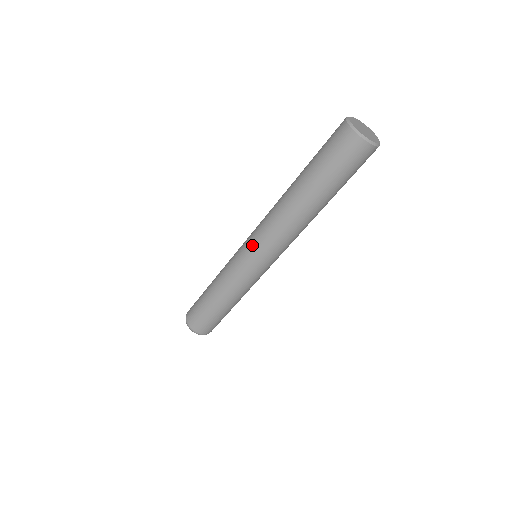
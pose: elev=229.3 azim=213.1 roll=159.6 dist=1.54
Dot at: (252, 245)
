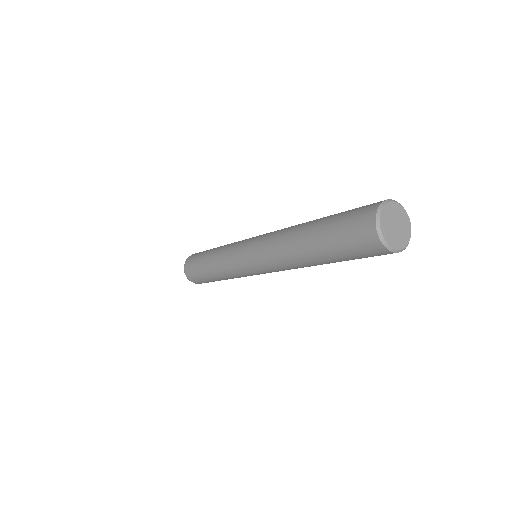
Dot at: (252, 261)
